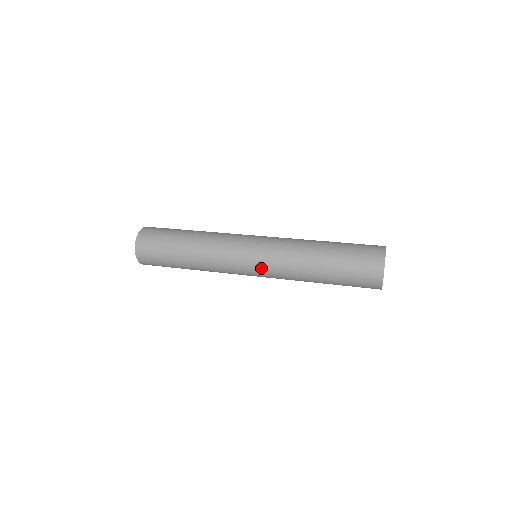
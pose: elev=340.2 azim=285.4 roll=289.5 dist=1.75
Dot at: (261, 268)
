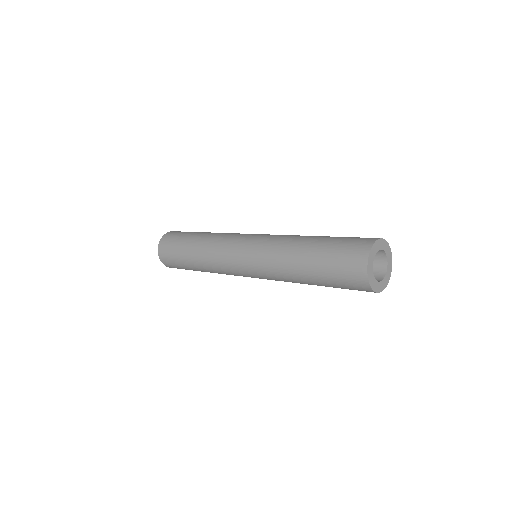
Dot at: (253, 272)
